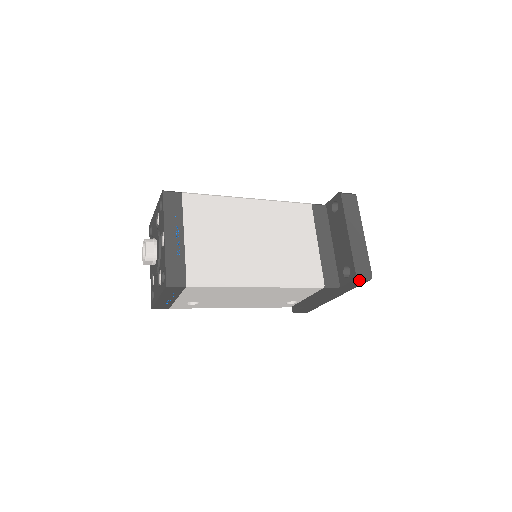
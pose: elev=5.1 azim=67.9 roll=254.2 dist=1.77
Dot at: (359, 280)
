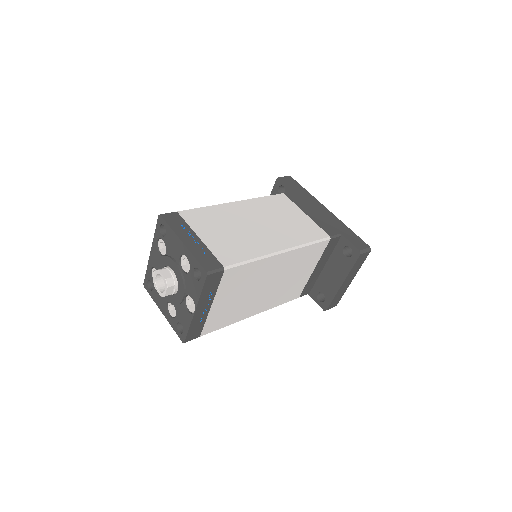
Dot at: occluded
